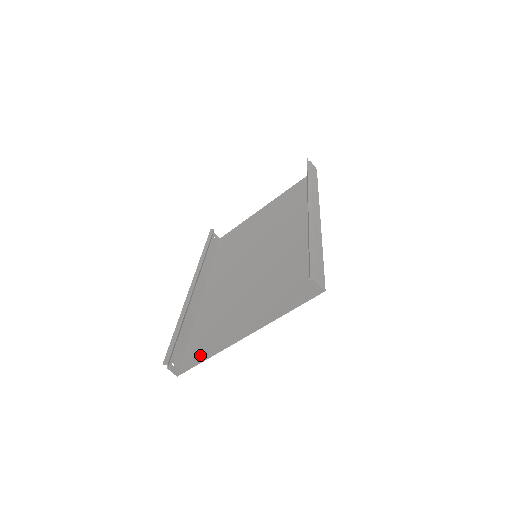
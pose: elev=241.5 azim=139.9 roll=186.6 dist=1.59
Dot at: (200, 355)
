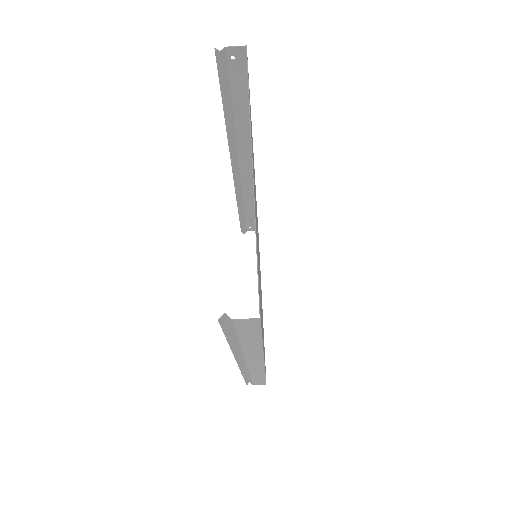
Dot at: occluded
